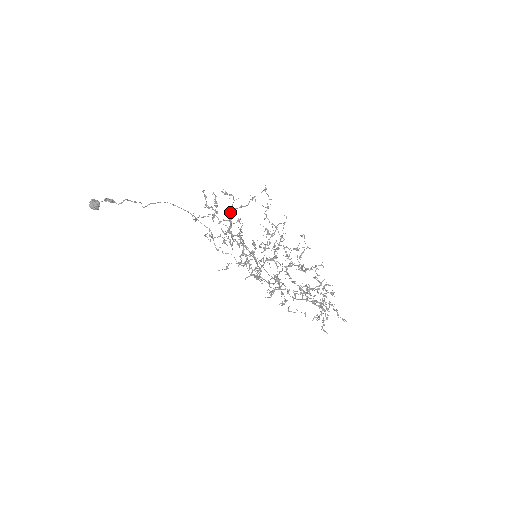
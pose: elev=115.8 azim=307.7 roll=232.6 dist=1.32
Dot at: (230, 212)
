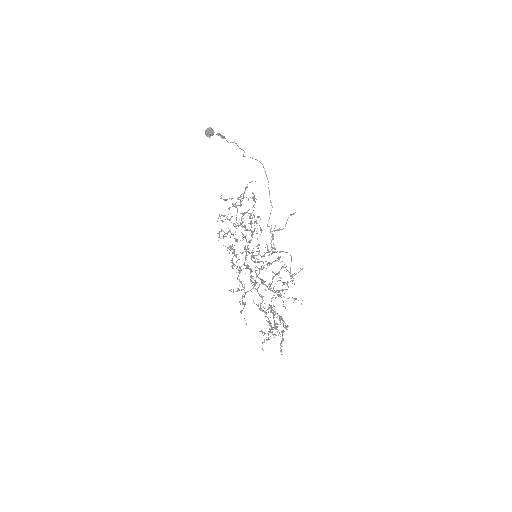
Dot at: (243, 213)
